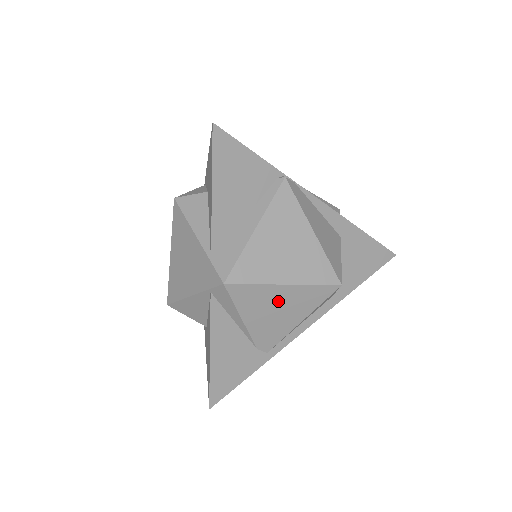
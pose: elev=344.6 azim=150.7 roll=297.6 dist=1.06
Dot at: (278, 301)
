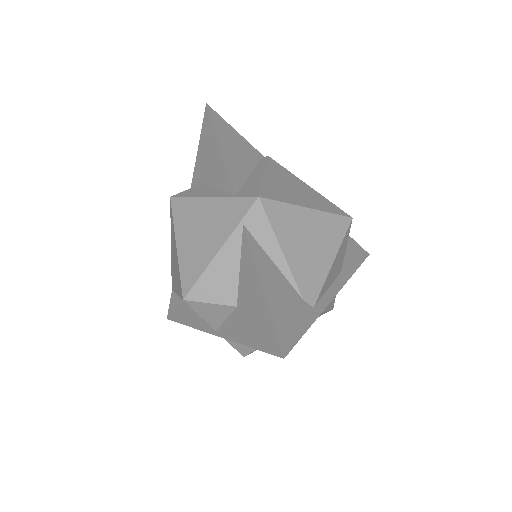
Dot at: (308, 229)
